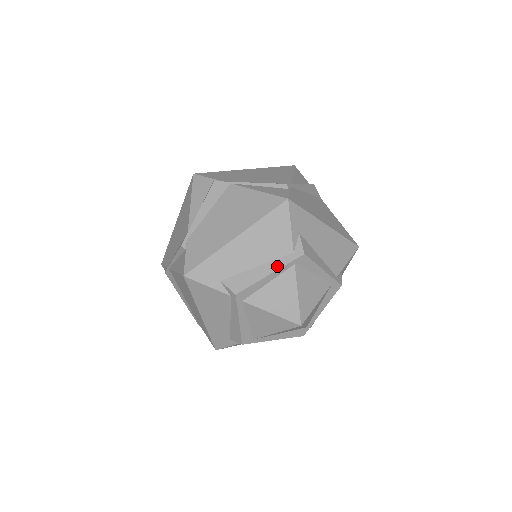
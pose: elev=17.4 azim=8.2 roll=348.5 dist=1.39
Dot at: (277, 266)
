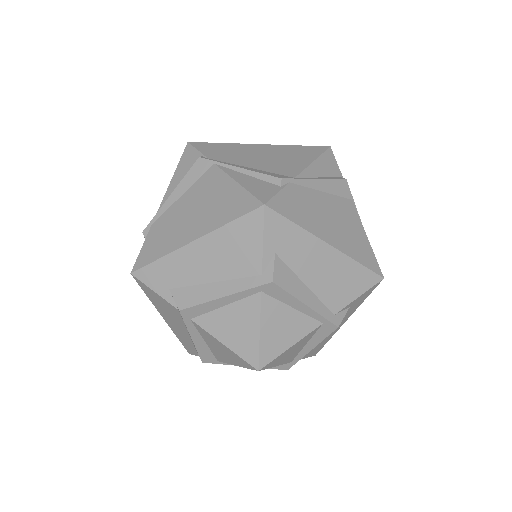
Dot at: (317, 307)
